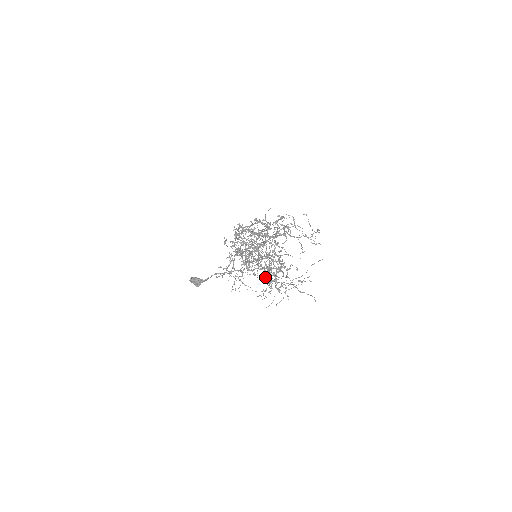
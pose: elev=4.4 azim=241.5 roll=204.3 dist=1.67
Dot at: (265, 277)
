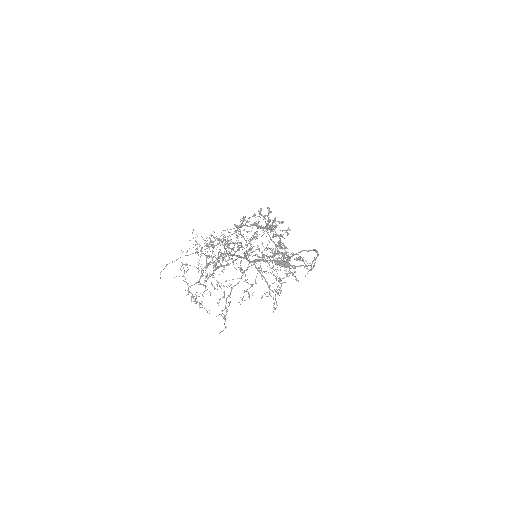
Dot at: (230, 292)
